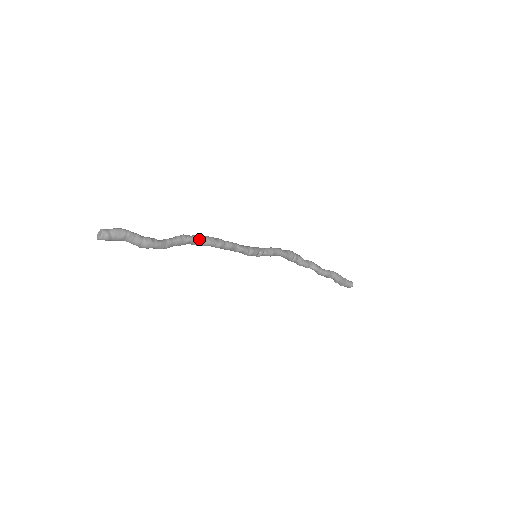
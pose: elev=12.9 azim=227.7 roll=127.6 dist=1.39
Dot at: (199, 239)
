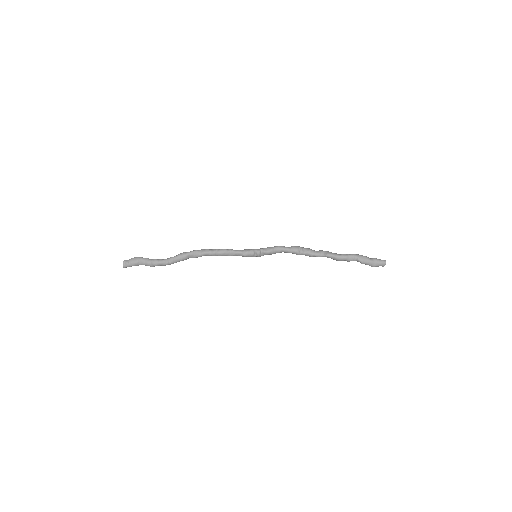
Dot at: (195, 252)
